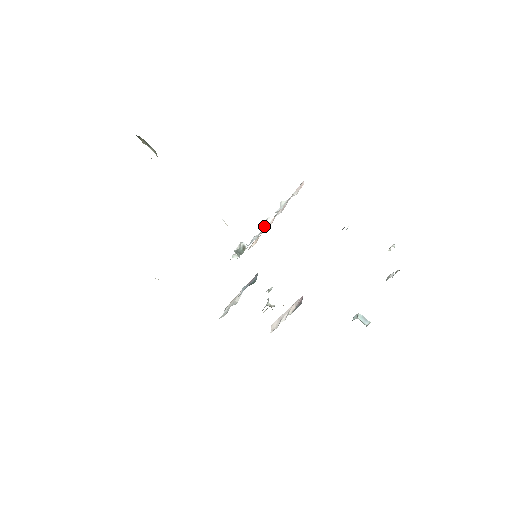
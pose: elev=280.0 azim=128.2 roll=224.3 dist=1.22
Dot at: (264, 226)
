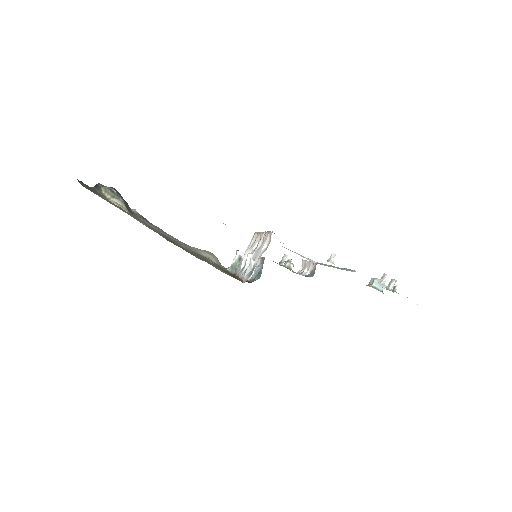
Dot at: (246, 261)
